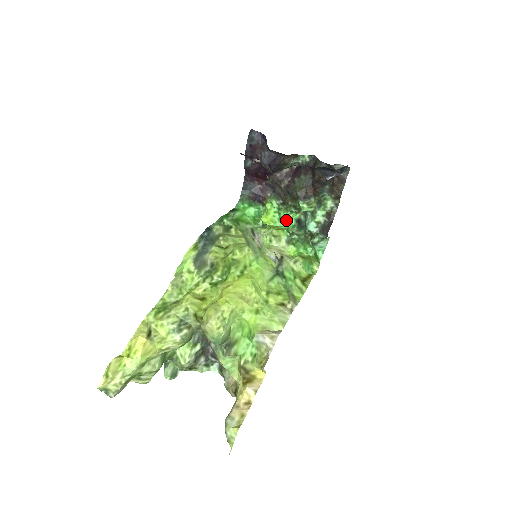
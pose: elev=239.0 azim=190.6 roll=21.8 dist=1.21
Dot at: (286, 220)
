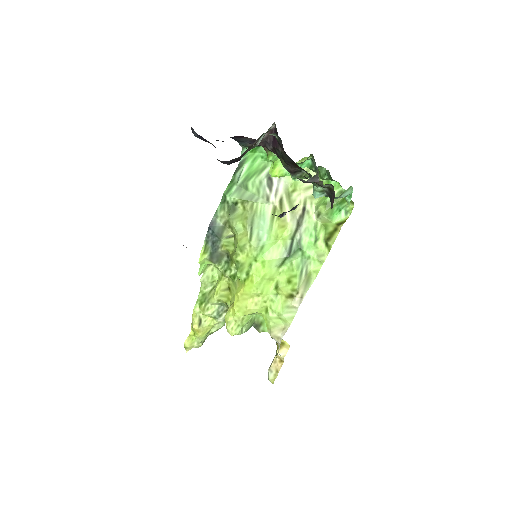
Dot at: occluded
